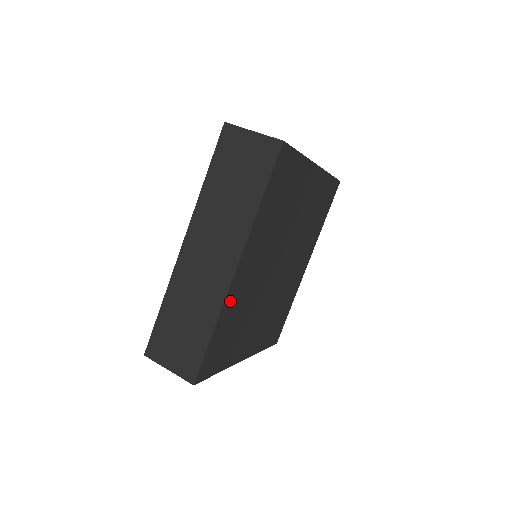
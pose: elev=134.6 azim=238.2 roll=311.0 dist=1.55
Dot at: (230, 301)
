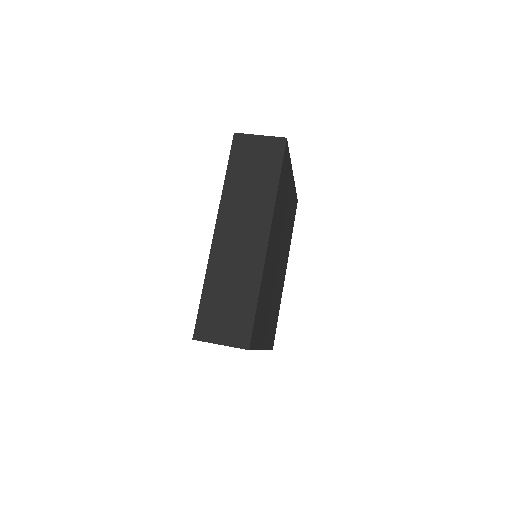
Dot at: (264, 272)
